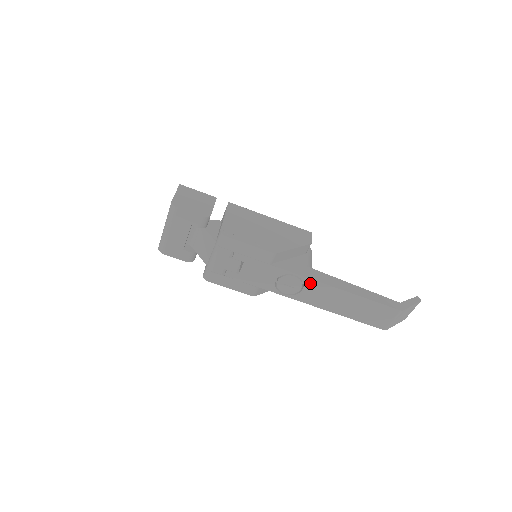
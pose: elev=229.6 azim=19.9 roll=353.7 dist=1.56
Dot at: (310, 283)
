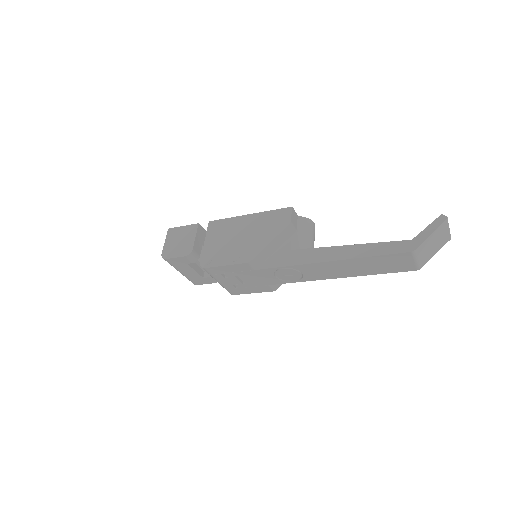
Dot at: (302, 267)
